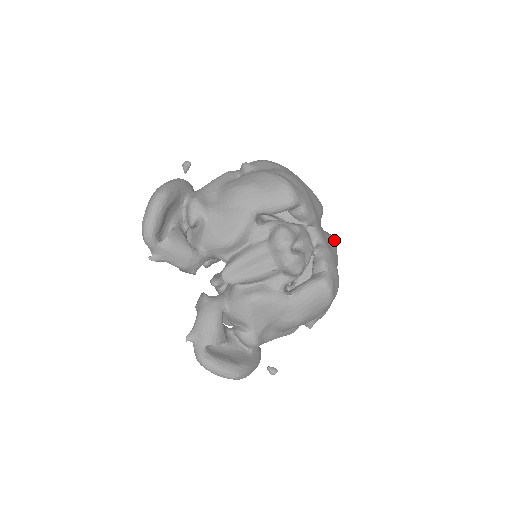
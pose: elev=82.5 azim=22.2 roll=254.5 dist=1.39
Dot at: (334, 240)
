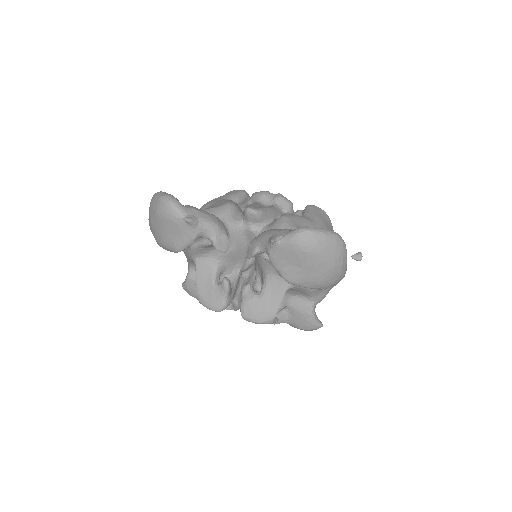
Dot at: occluded
